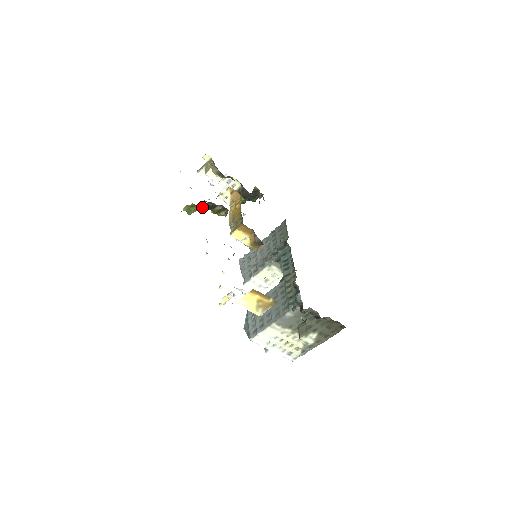
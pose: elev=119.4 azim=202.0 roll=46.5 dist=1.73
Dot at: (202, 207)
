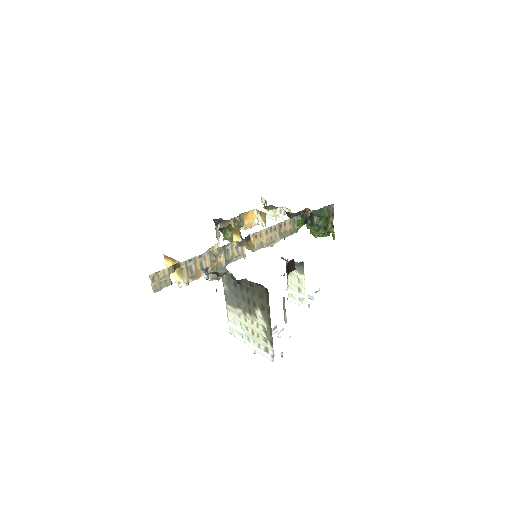
Dot at: occluded
